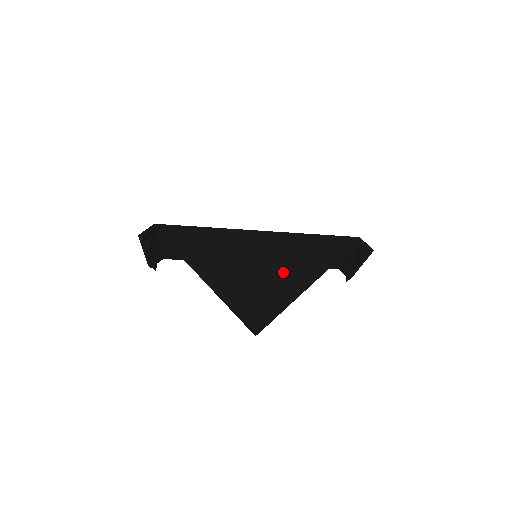
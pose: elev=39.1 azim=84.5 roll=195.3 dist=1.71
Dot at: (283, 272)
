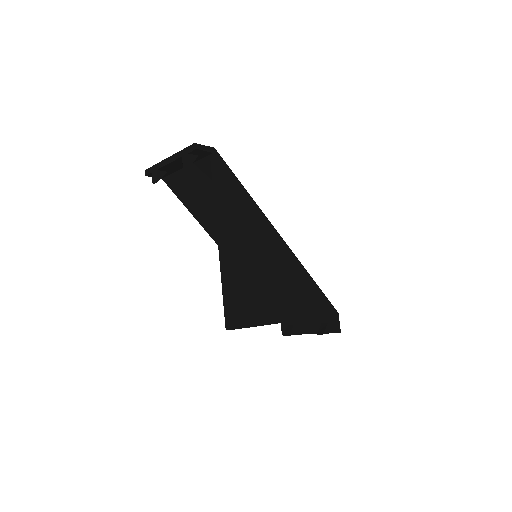
Dot at: (279, 292)
